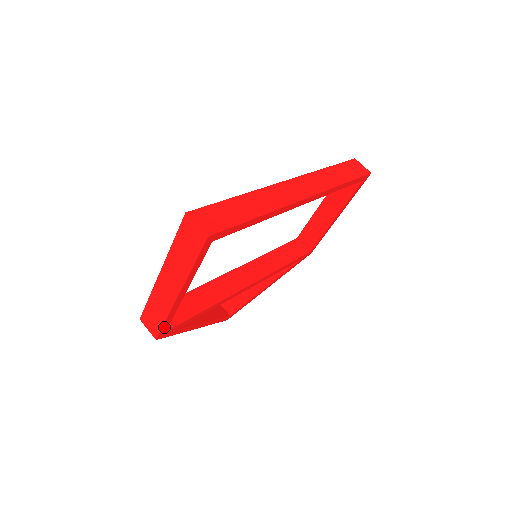
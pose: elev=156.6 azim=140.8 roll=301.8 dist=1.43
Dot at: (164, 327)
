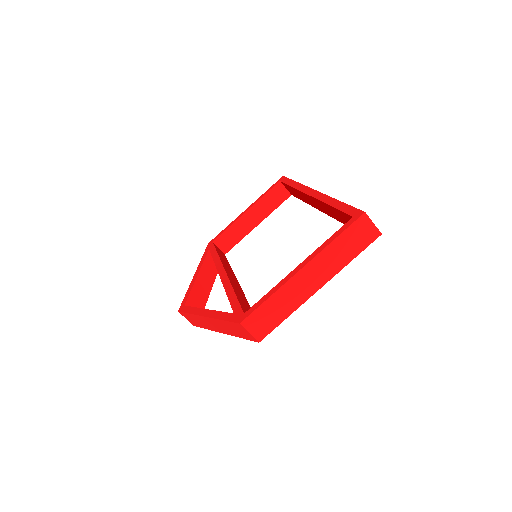
Dot at: (274, 326)
